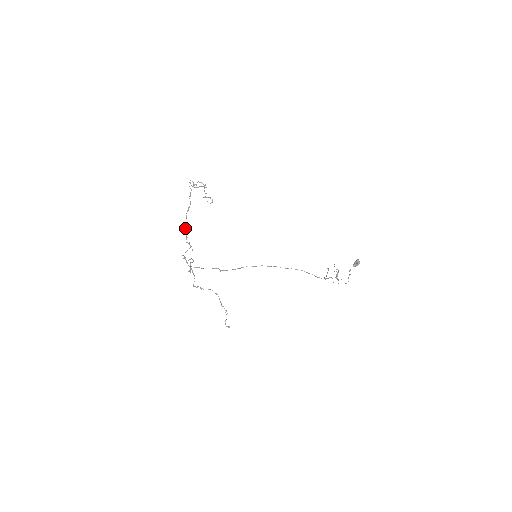
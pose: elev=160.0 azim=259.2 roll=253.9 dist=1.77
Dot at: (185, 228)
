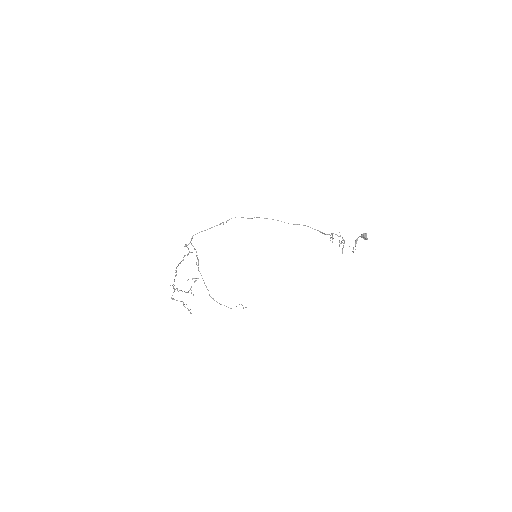
Dot at: (179, 263)
